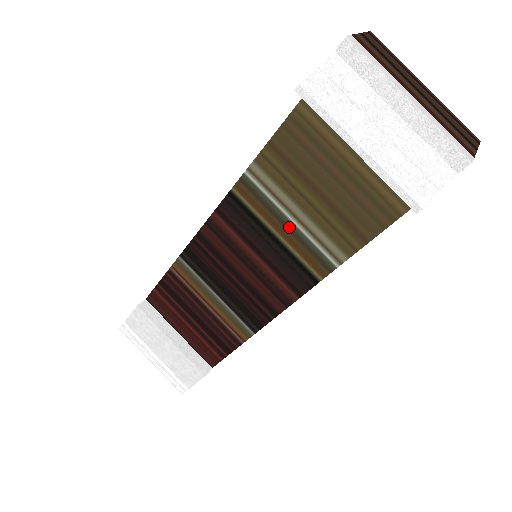
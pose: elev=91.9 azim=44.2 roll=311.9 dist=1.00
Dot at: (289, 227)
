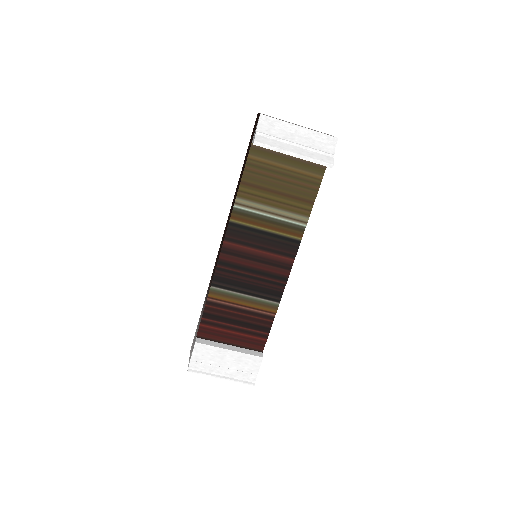
Dot at: (271, 221)
